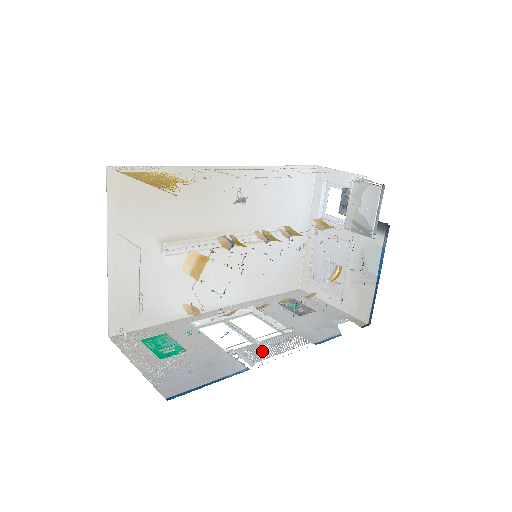
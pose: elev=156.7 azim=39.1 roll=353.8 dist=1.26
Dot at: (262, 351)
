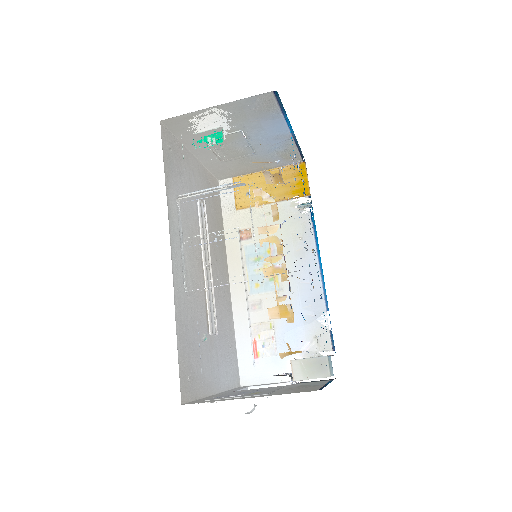
Dot at: occluded
